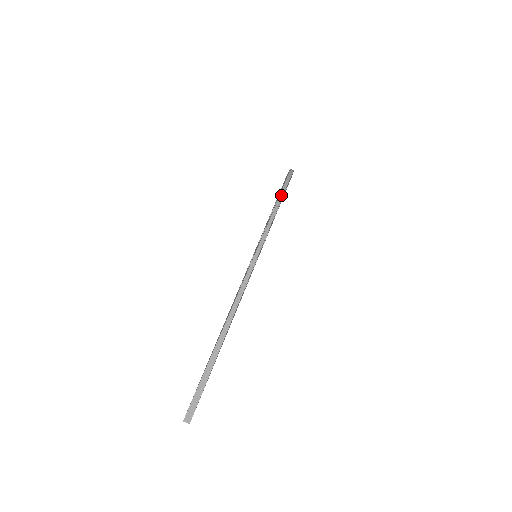
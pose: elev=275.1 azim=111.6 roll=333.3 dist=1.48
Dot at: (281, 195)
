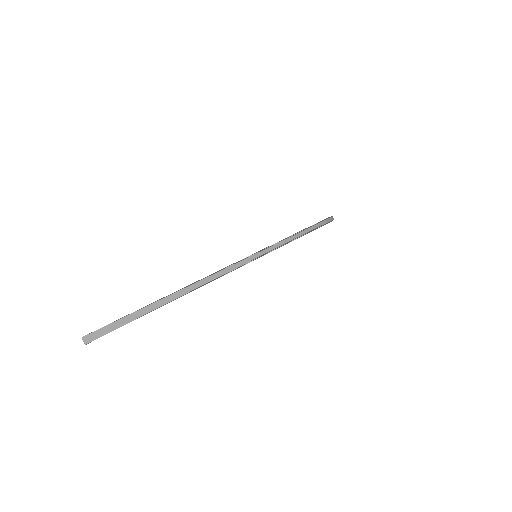
Dot at: (314, 227)
